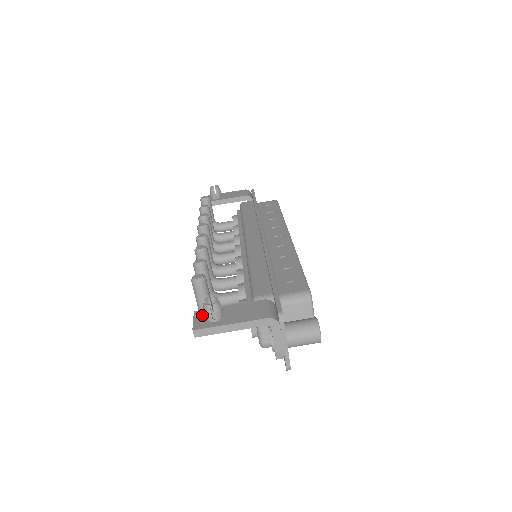
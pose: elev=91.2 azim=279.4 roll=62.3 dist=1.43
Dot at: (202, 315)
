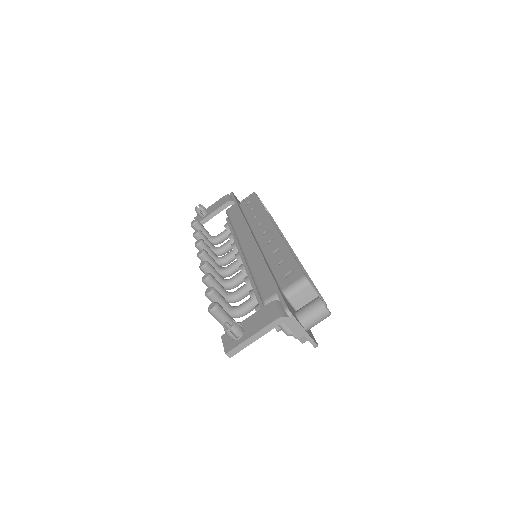
Dot at: (228, 337)
